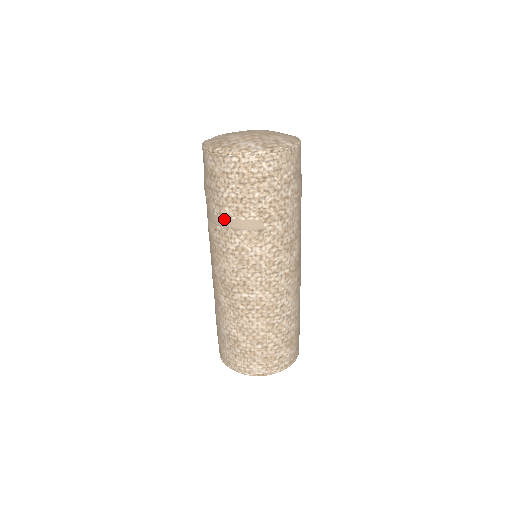
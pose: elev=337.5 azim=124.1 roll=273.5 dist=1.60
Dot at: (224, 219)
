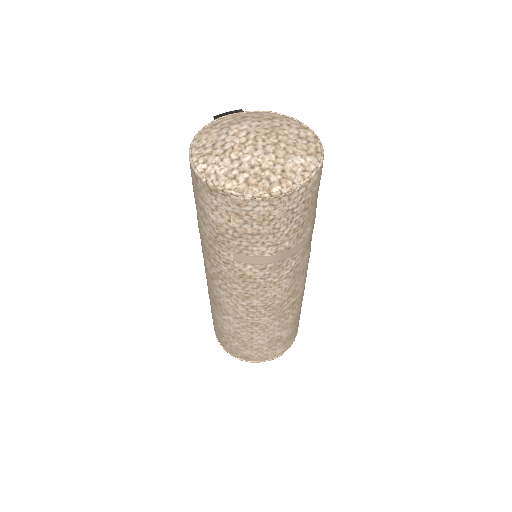
Dot at: (282, 254)
